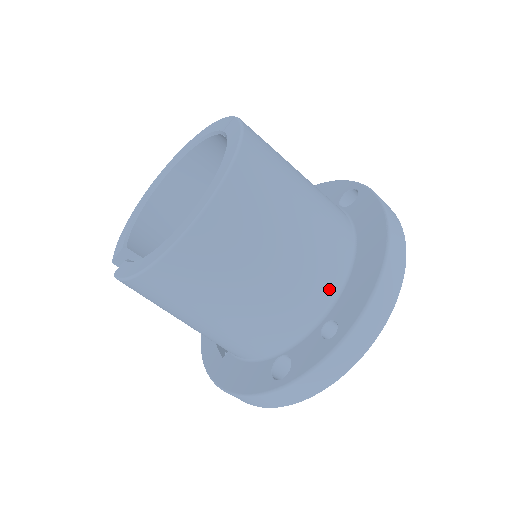
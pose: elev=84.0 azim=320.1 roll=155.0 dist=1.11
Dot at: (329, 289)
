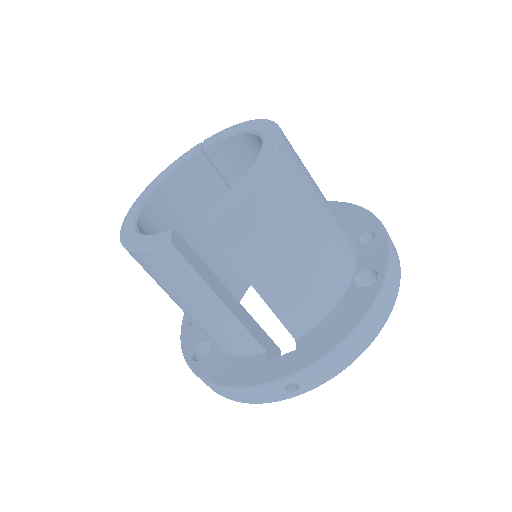
Dot at: occluded
